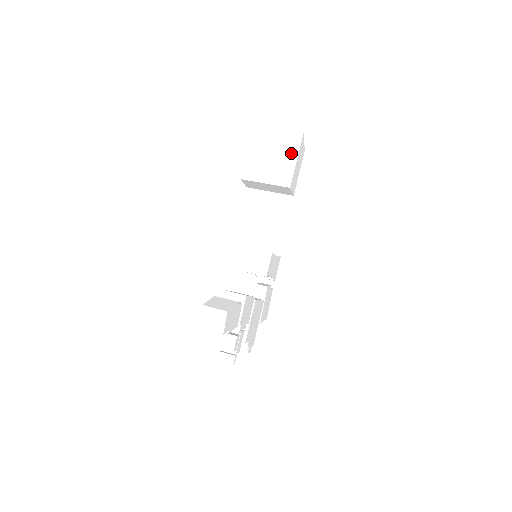
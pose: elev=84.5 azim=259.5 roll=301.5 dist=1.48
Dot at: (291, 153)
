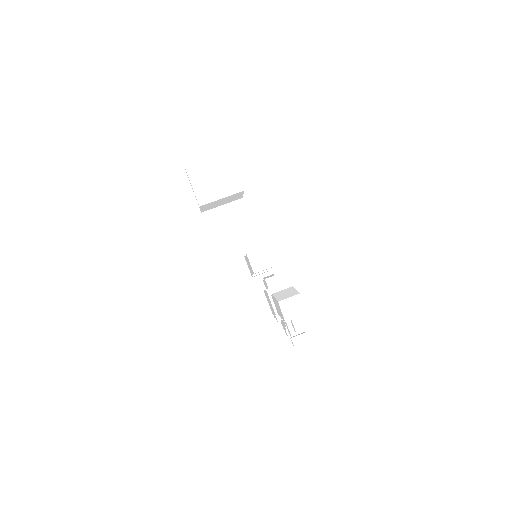
Dot at: (226, 164)
